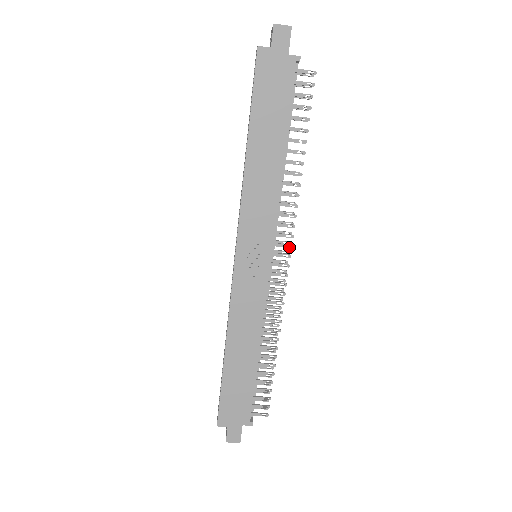
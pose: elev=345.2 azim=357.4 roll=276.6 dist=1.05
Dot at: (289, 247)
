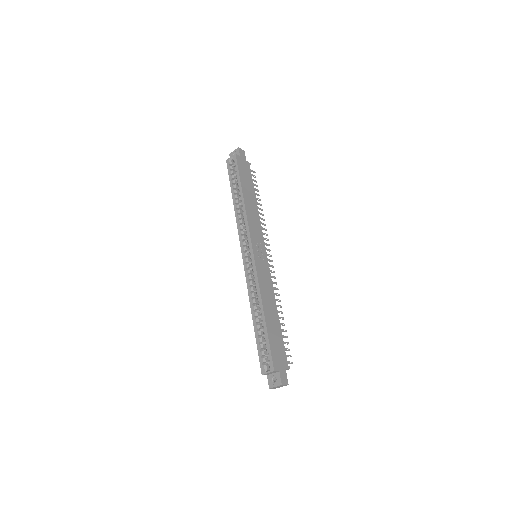
Dot at: occluded
